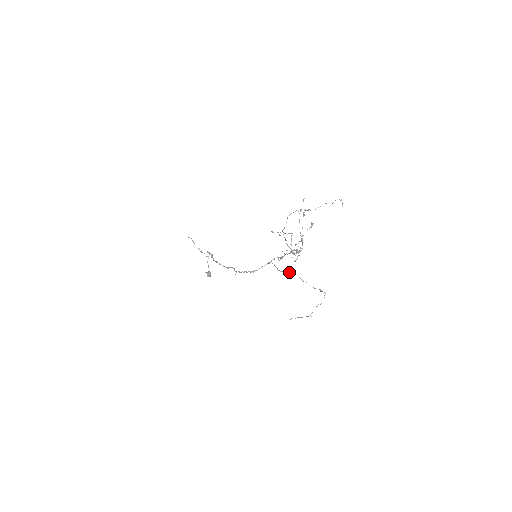
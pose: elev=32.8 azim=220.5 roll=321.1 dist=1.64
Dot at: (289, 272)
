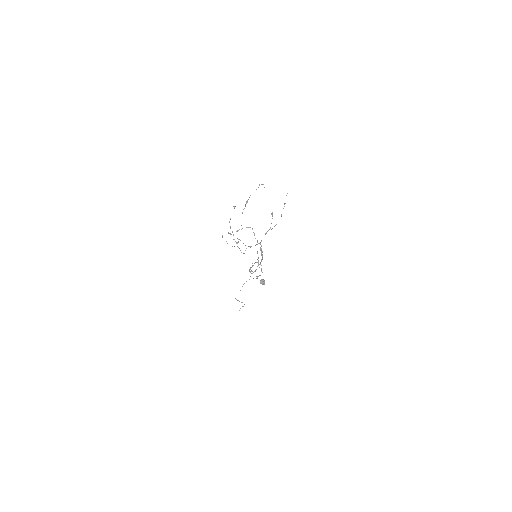
Dot at: occluded
